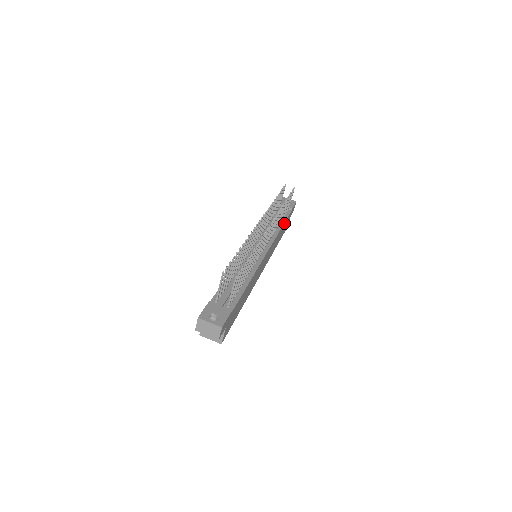
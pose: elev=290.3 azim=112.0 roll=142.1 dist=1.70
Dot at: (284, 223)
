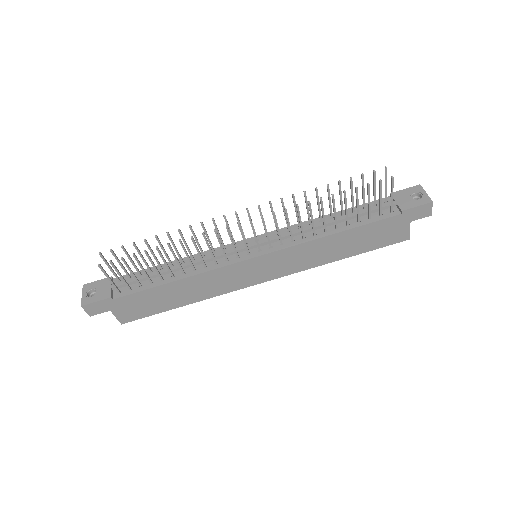
Dot at: (354, 229)
